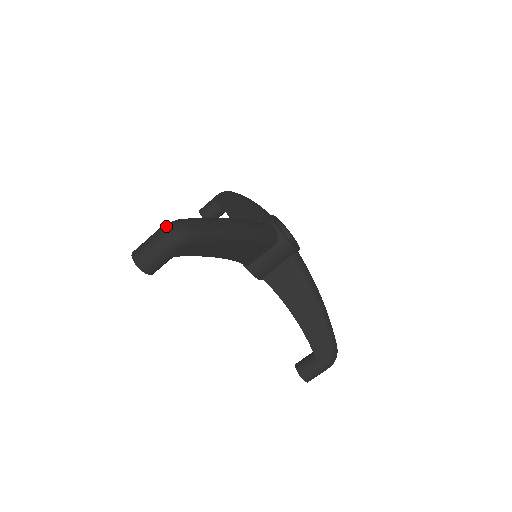
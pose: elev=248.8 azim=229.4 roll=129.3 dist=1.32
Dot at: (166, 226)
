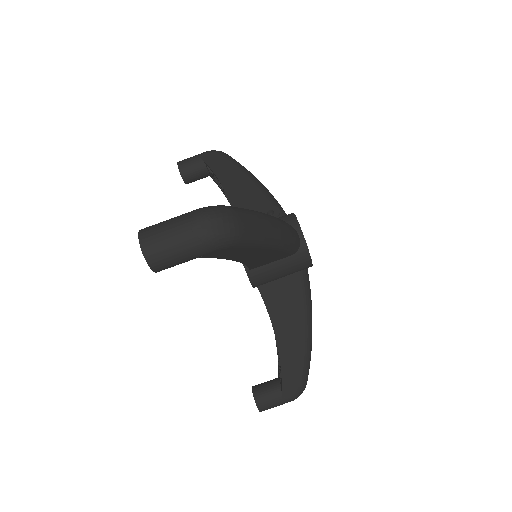
Dot at: (208, 213)
